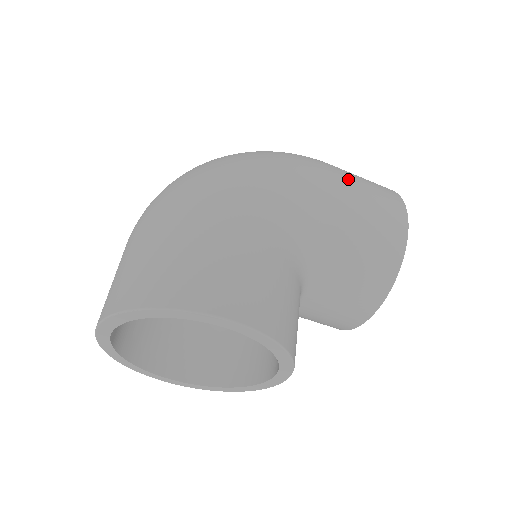
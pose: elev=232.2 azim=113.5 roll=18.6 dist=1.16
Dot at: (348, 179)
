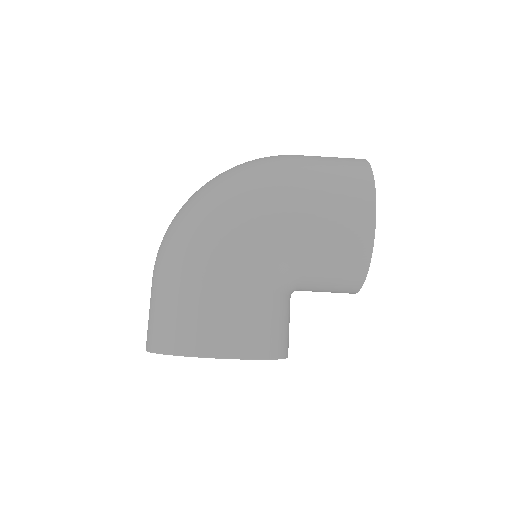
Dot at: (314, 185)
